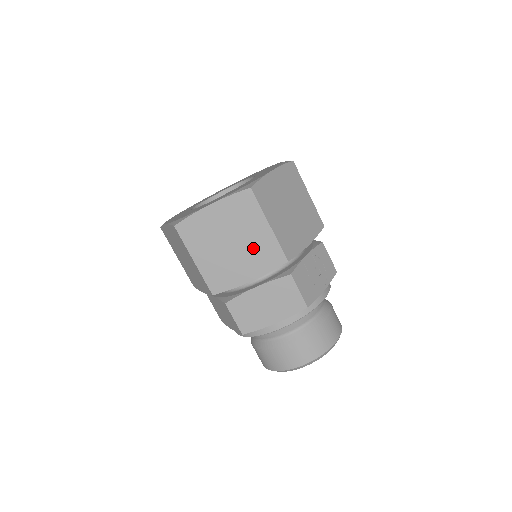
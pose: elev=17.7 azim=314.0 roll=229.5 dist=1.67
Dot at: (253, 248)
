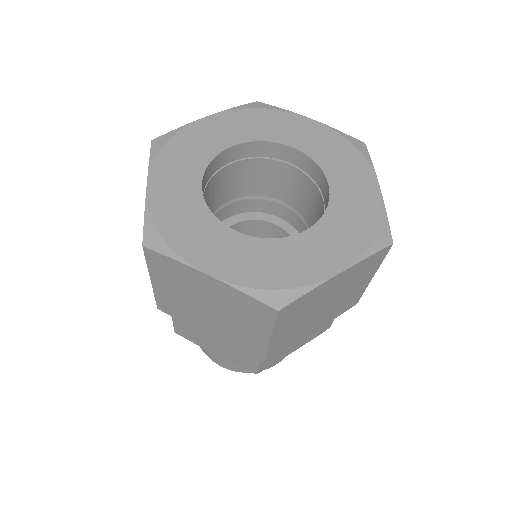
Dot at: (340, 303)
